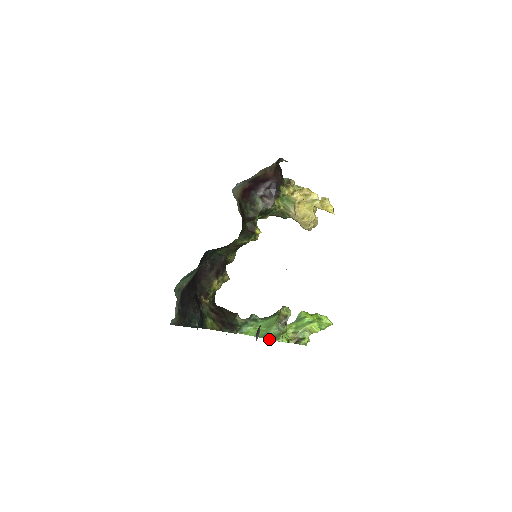
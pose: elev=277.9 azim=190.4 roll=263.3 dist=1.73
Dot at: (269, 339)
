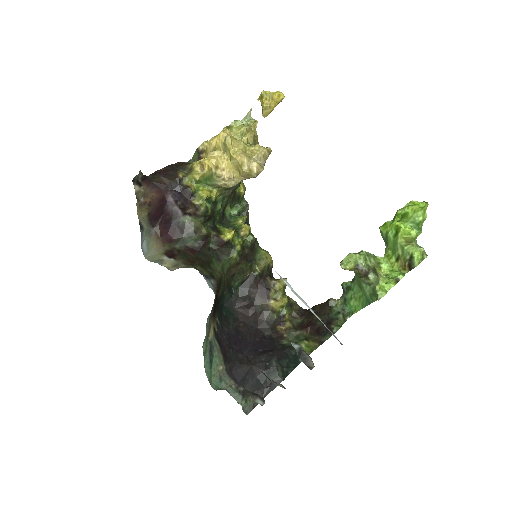
Dot at: occluded
